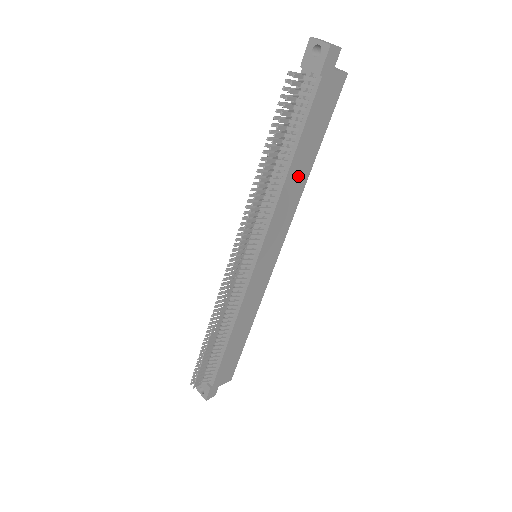
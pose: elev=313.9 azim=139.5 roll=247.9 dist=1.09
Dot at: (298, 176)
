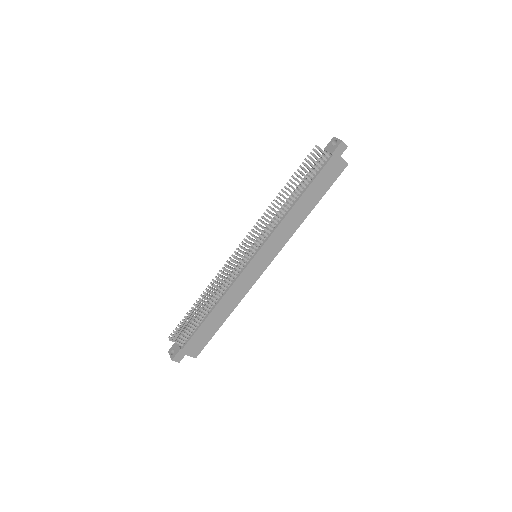
Dot at: (301, 210)
